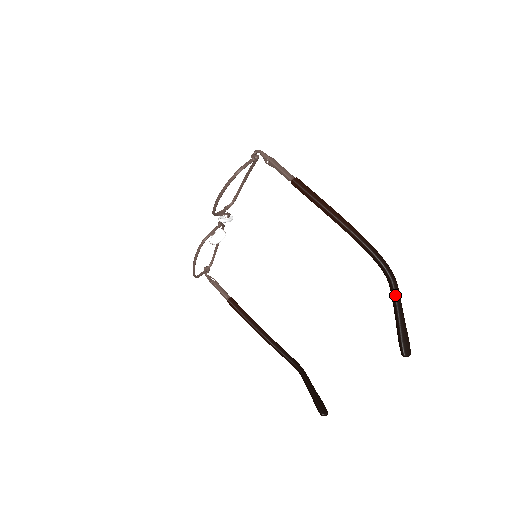
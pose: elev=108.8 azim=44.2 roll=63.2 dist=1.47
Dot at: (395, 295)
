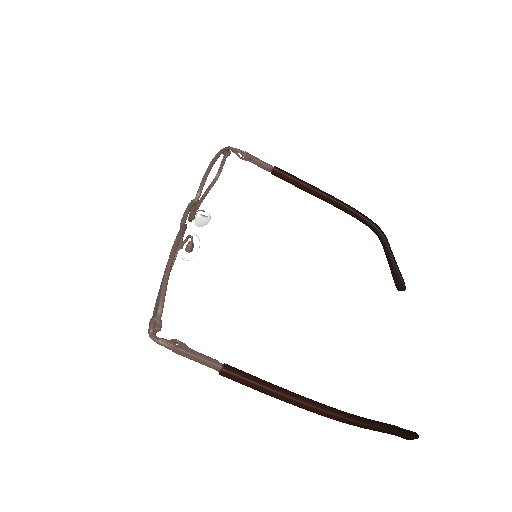
Dot at: occluded
